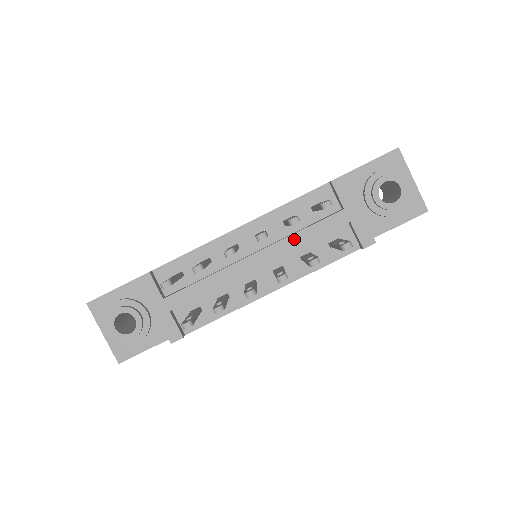
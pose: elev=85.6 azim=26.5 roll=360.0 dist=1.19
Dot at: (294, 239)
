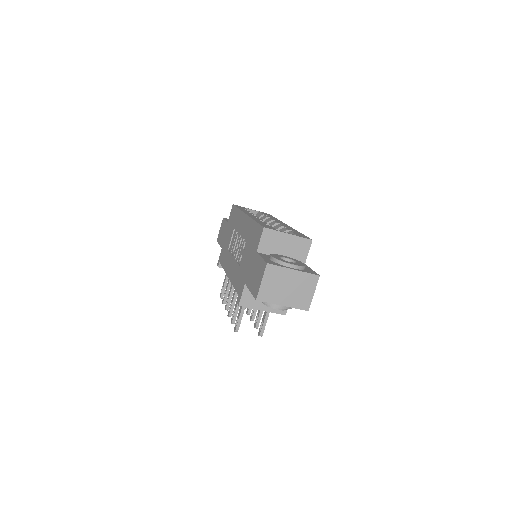
Dot at: occluded
